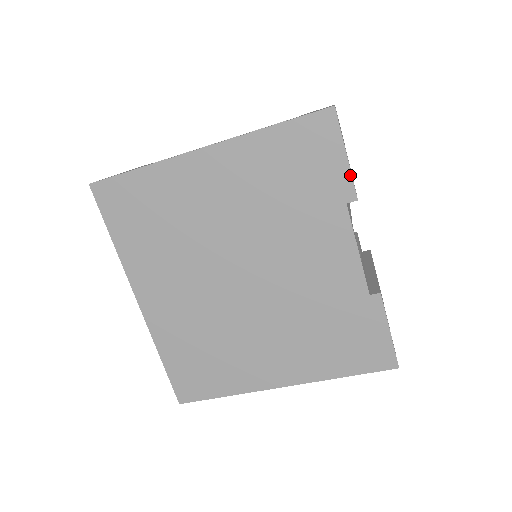
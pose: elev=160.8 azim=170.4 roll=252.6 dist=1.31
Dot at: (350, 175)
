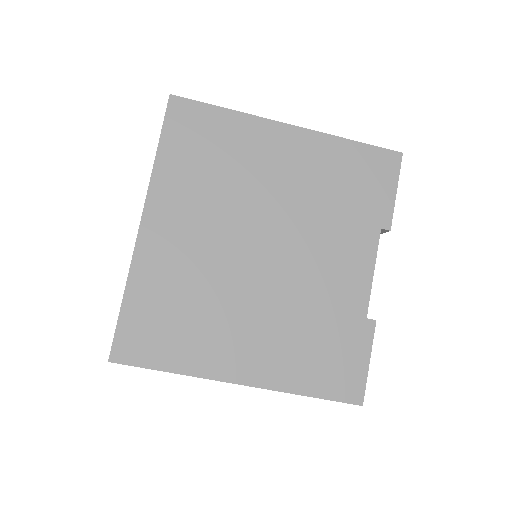
Dot at: (393, 208)
